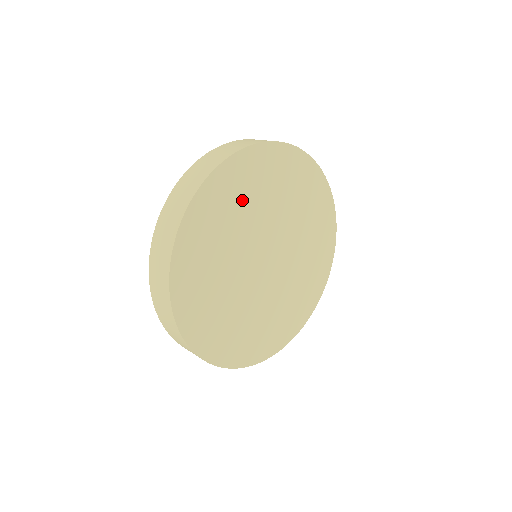
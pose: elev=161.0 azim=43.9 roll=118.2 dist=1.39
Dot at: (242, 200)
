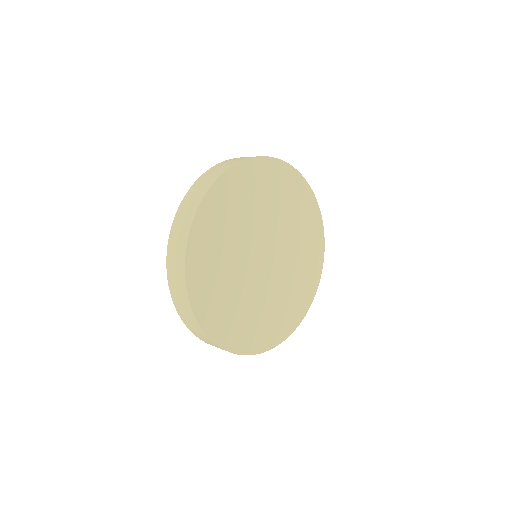
Dot at: (248, 200)
